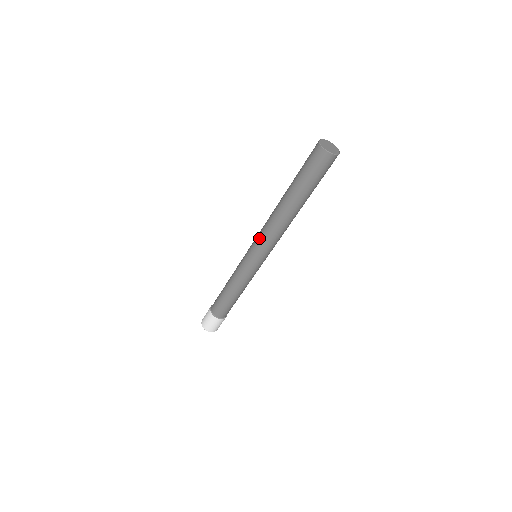
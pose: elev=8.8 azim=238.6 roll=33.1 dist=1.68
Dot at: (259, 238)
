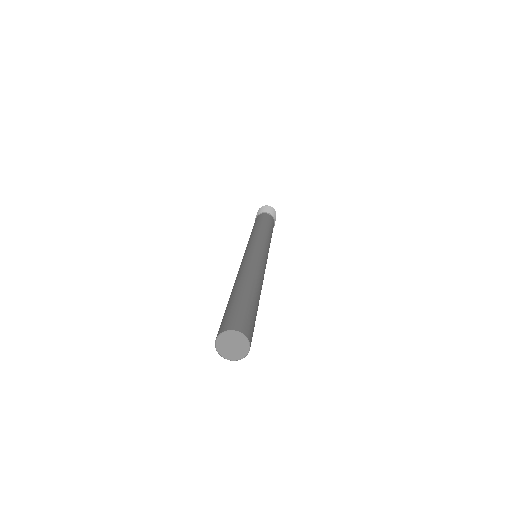
Dot at: occluded
